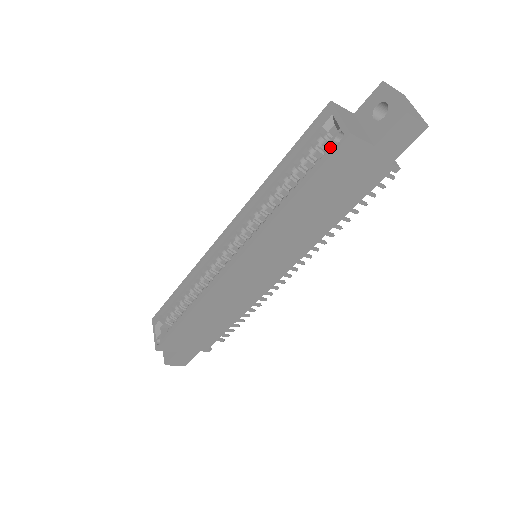
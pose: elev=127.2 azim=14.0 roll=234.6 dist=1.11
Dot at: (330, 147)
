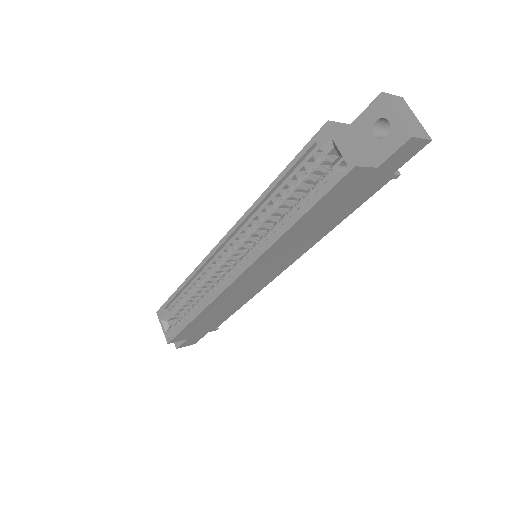
Dot at: (331, 171)
